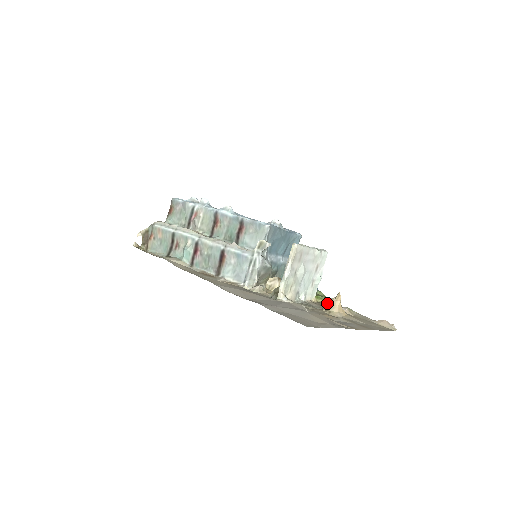
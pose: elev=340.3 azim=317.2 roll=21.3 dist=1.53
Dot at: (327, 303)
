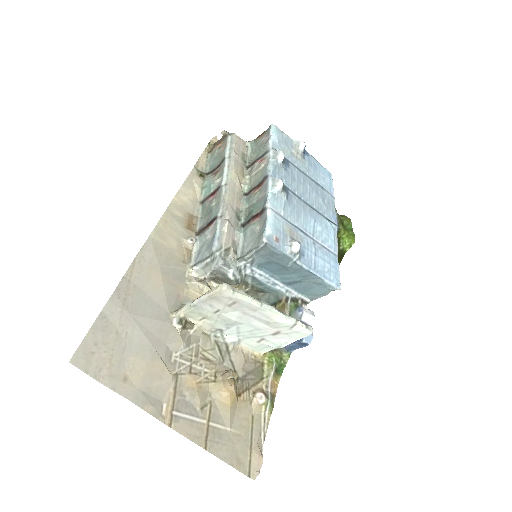
Dot at: (225, 372)
